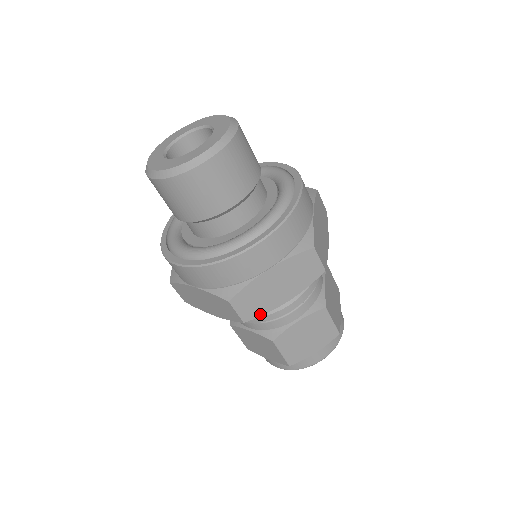
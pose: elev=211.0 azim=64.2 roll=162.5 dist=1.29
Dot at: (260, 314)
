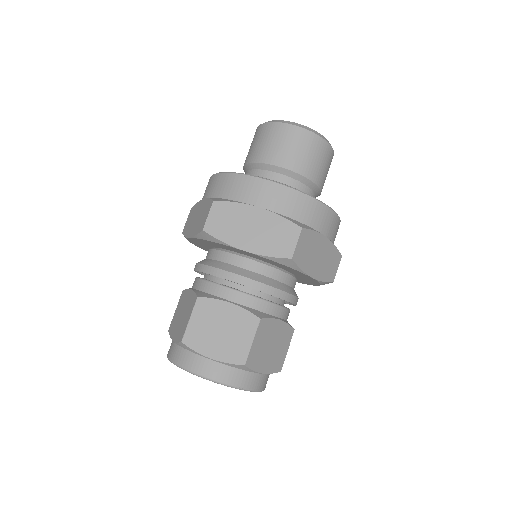
Dot at: (300, 265)
